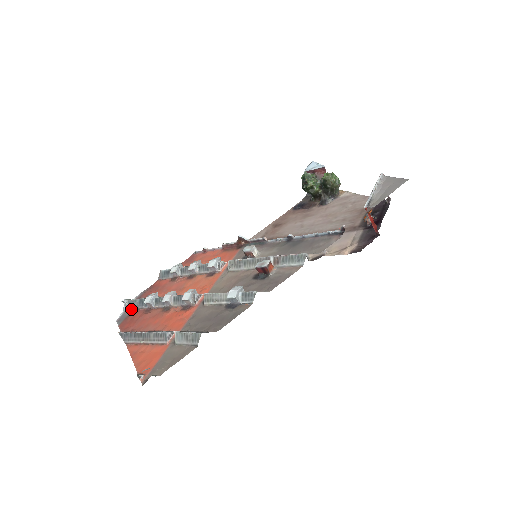
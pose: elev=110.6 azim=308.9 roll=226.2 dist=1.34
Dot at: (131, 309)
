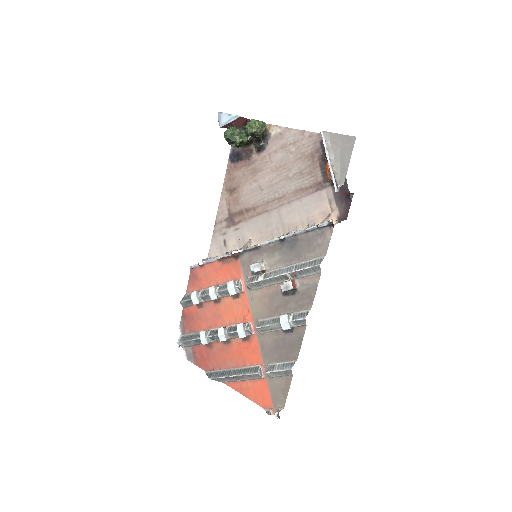
Dot at: (190, 346)
